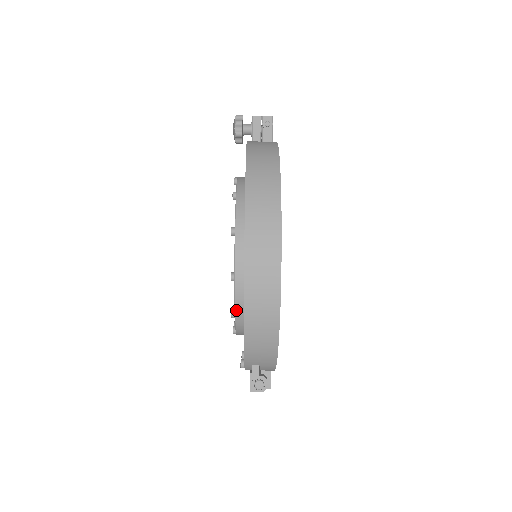
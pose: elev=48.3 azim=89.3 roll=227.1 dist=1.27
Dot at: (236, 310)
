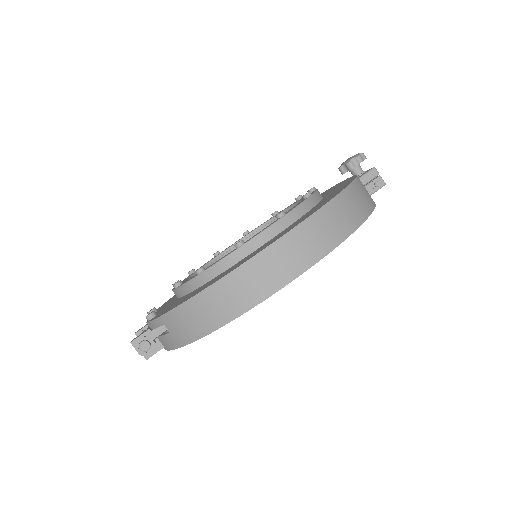
Dot at: (208, 270)
